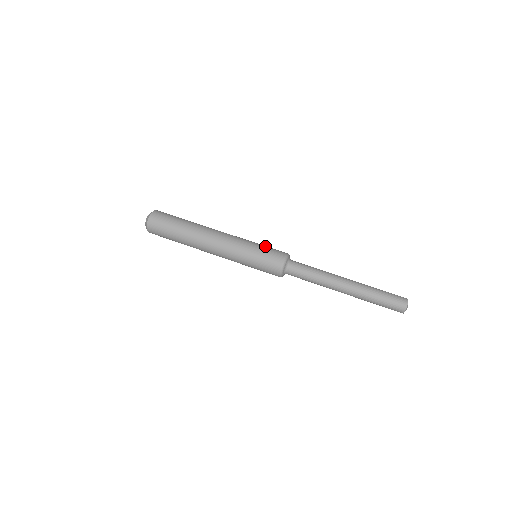
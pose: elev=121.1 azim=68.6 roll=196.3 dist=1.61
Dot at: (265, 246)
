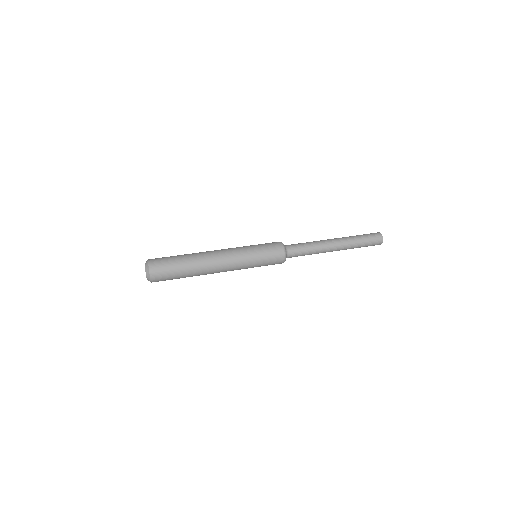
Dot at: (261, 245)
